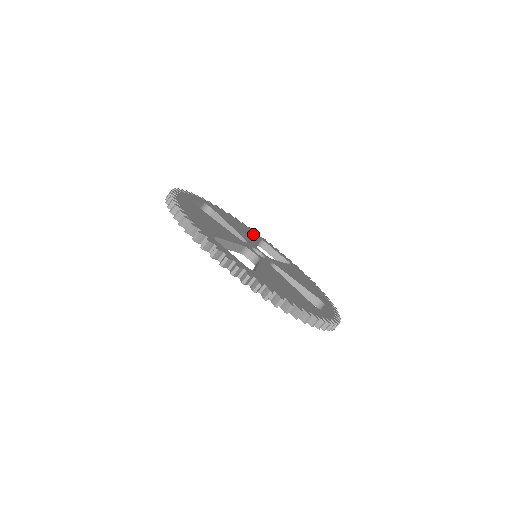
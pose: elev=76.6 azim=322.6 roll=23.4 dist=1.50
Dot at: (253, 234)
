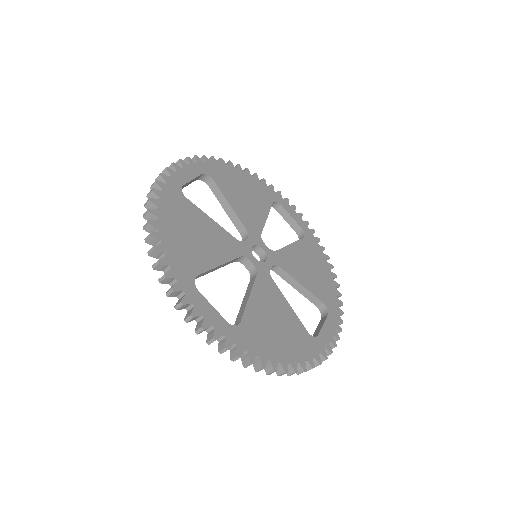
Dot at: (264, 196)
